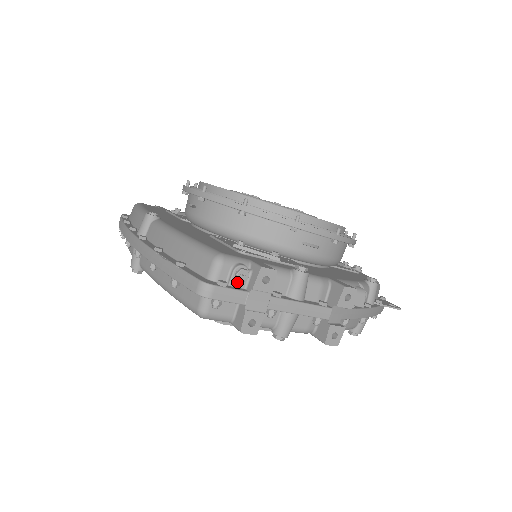
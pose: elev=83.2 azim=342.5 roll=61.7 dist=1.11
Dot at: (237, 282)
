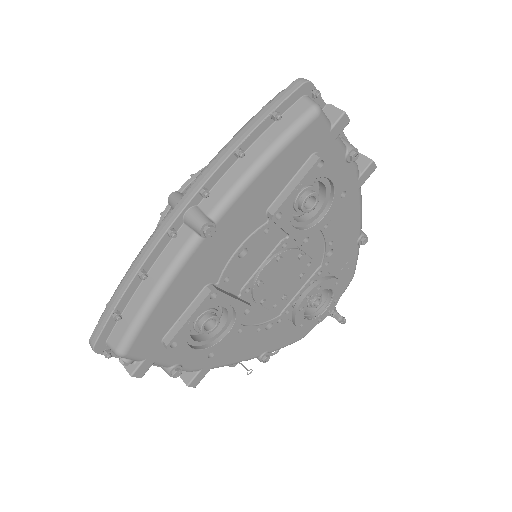
Dot at: occluded
